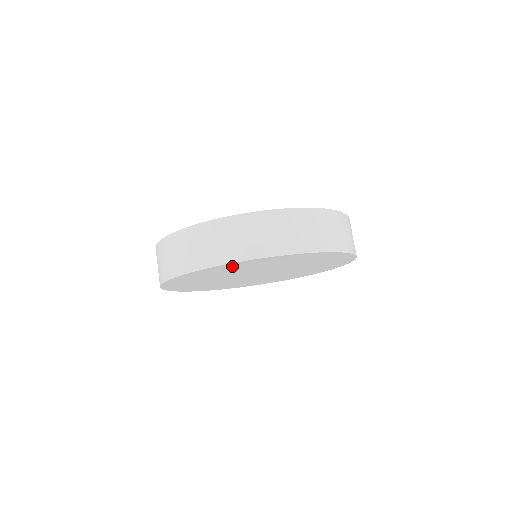
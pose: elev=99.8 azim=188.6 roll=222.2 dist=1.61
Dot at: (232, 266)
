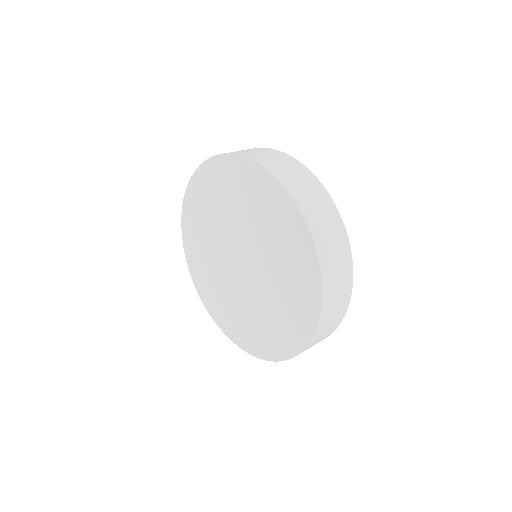
Dot at: (196, 197)
